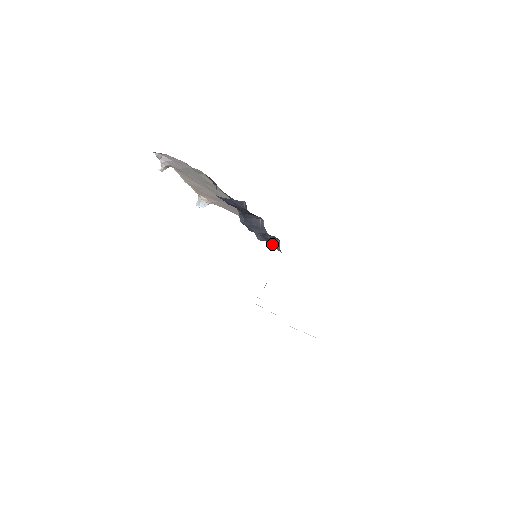
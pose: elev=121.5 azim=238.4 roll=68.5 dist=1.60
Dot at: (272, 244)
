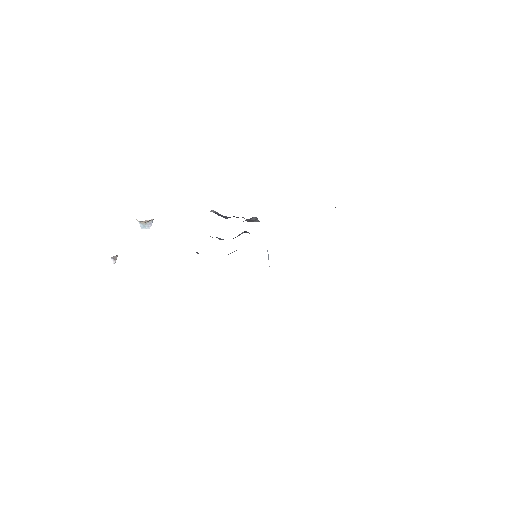
Dot at: occluded
